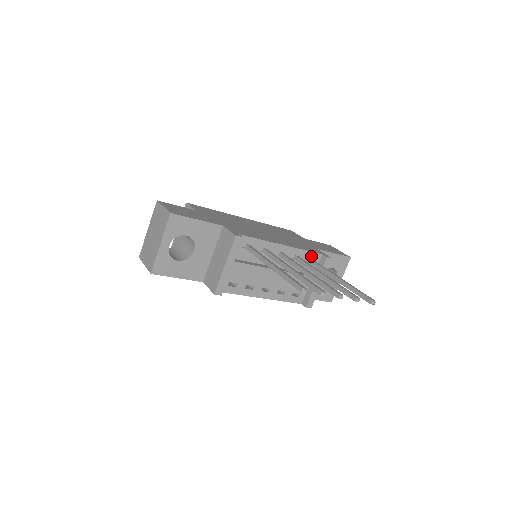
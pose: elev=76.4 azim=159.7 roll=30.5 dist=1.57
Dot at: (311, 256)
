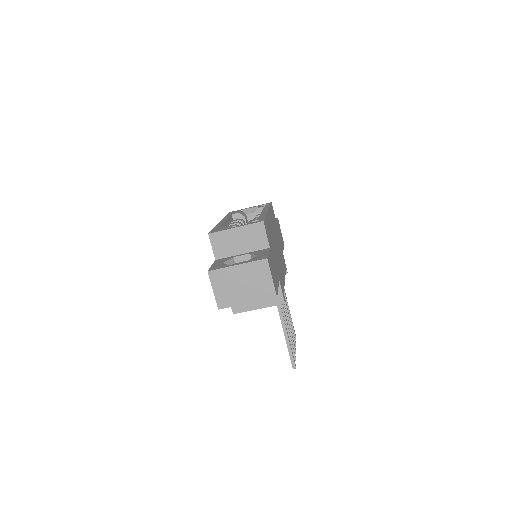
Dot at: occluded
